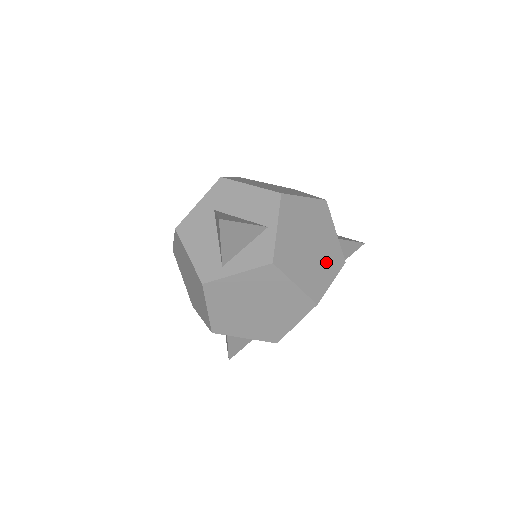
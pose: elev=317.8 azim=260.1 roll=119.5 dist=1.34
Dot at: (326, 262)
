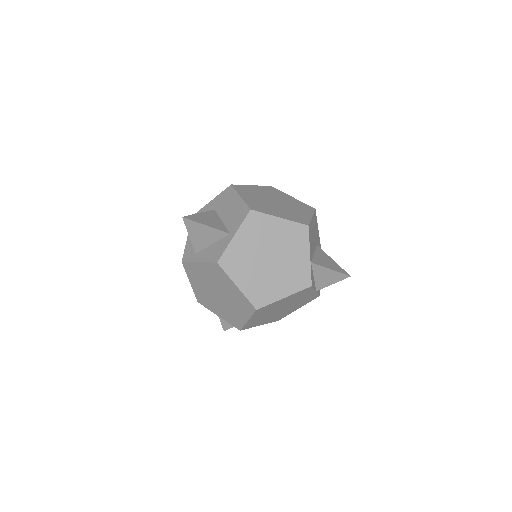
Dot at: (284, 279)
